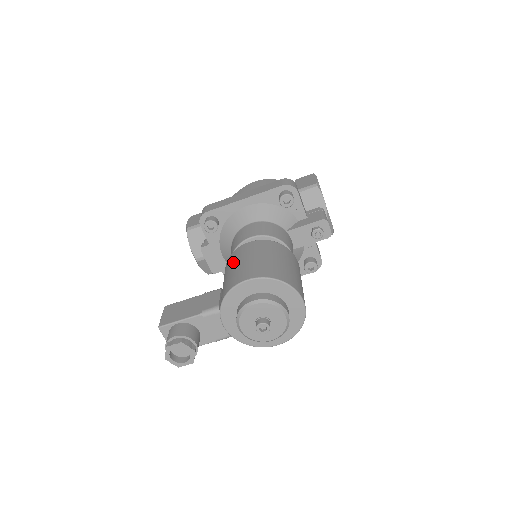
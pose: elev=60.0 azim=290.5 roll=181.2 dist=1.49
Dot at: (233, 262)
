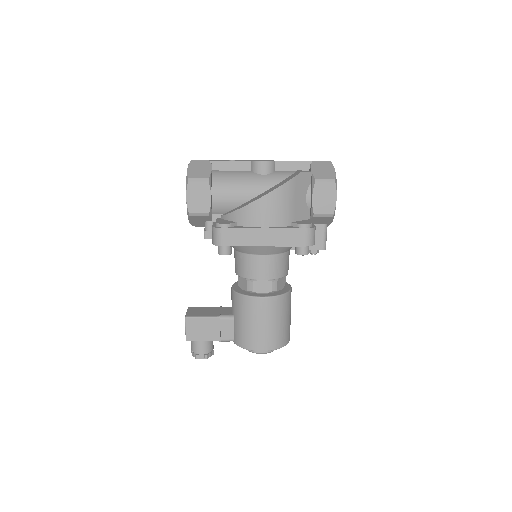
Dot at: (248, 315)
